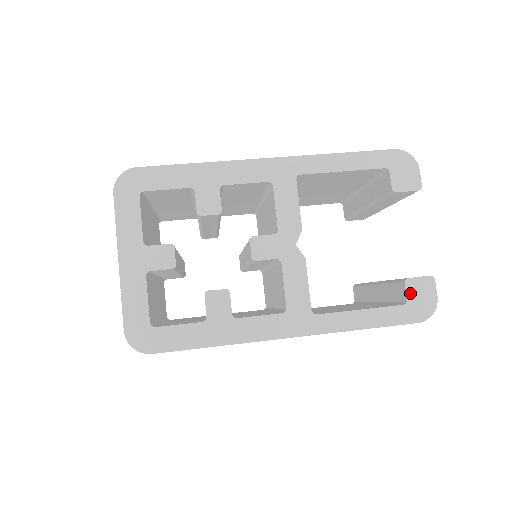
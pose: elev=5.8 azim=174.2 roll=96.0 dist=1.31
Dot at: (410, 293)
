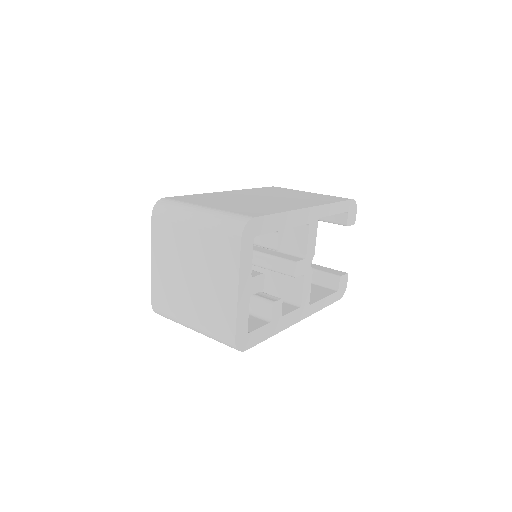
Dot at: (340, 284)
